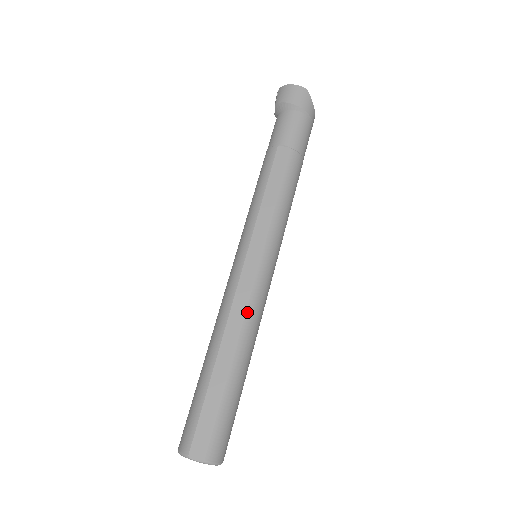
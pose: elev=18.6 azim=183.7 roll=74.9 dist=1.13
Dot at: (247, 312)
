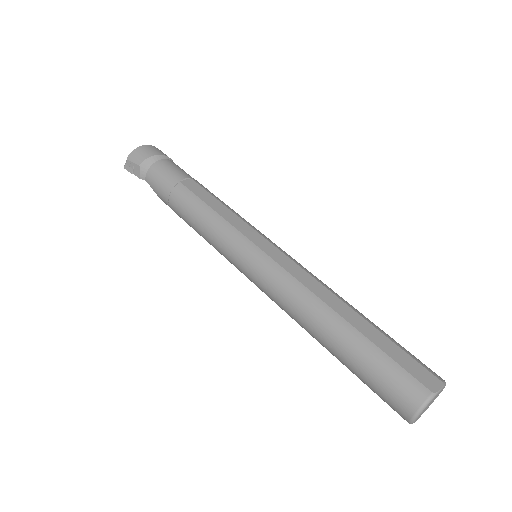
Dot at: (313, 276)
